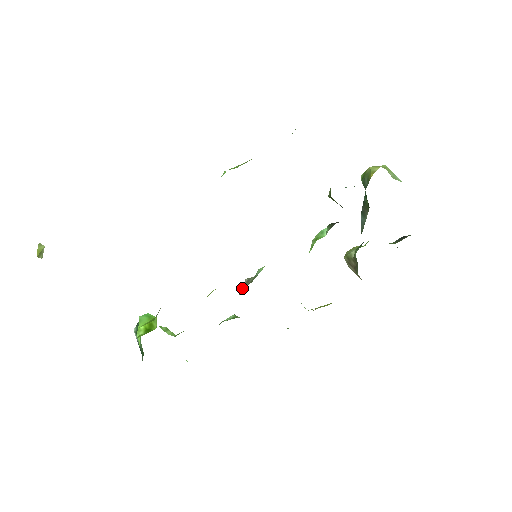
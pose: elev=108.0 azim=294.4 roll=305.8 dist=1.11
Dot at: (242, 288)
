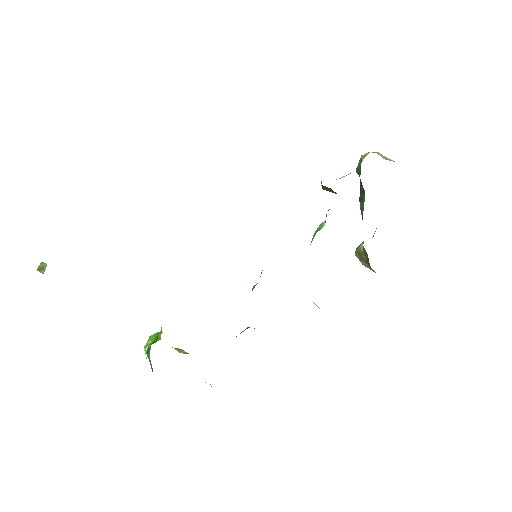
Dot at: occluded
